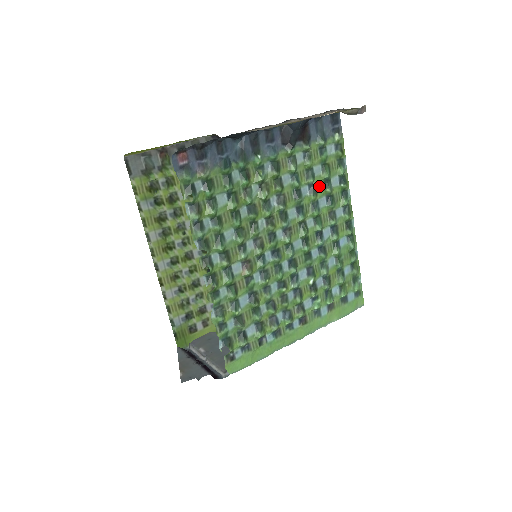
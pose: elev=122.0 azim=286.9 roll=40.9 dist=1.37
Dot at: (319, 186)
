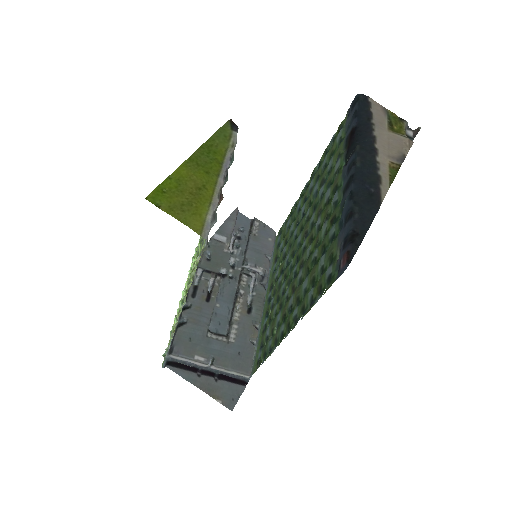
Dot at: (323, 176)
